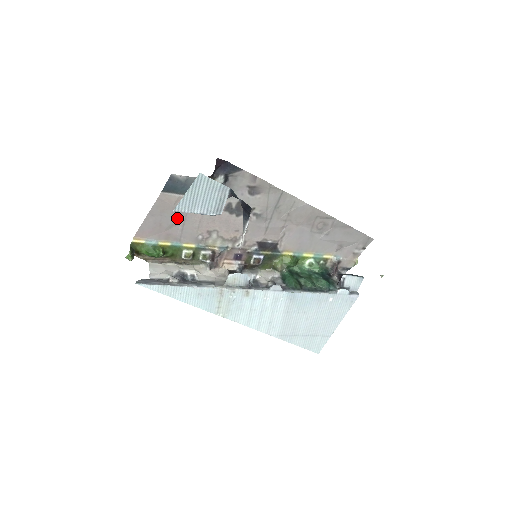
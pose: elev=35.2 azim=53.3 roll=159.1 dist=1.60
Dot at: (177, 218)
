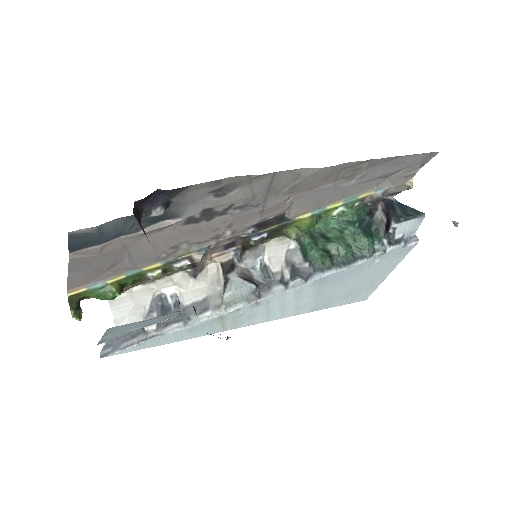
Dot at: (116, 257)
